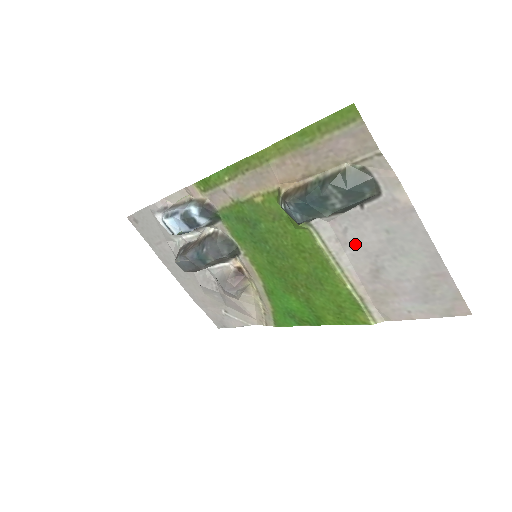
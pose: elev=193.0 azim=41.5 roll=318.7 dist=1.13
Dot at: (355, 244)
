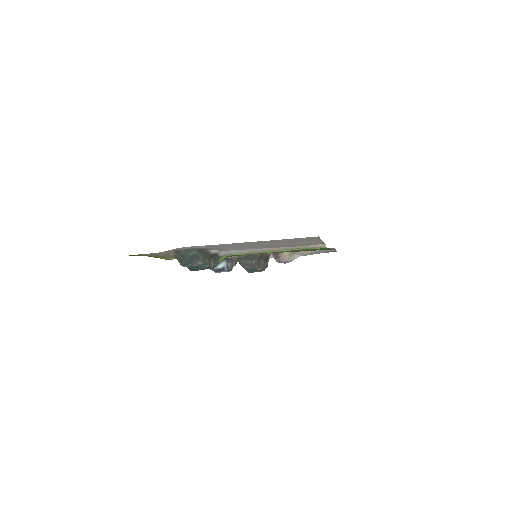
Dot at: occluded
